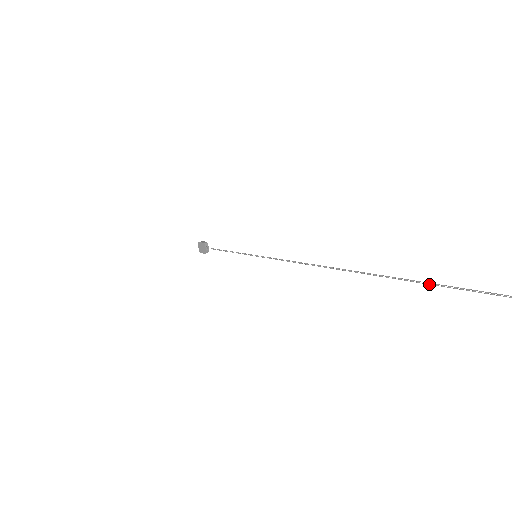
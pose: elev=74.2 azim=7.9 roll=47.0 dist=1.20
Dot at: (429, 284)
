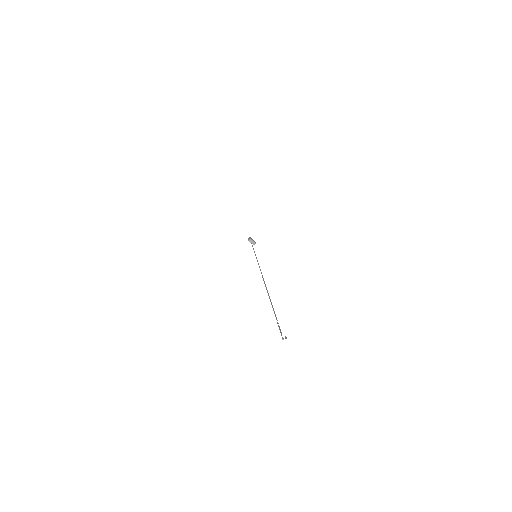
Dot at: occluded
